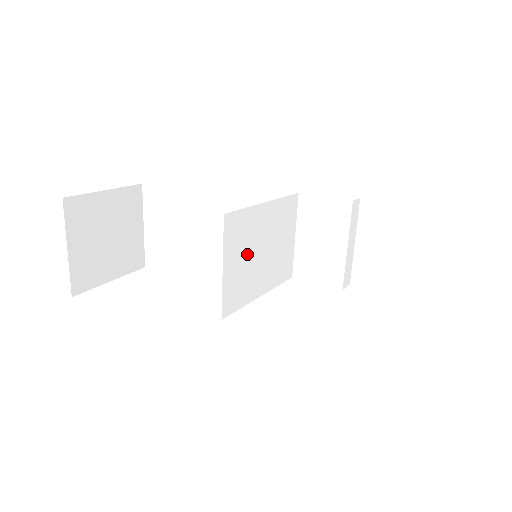
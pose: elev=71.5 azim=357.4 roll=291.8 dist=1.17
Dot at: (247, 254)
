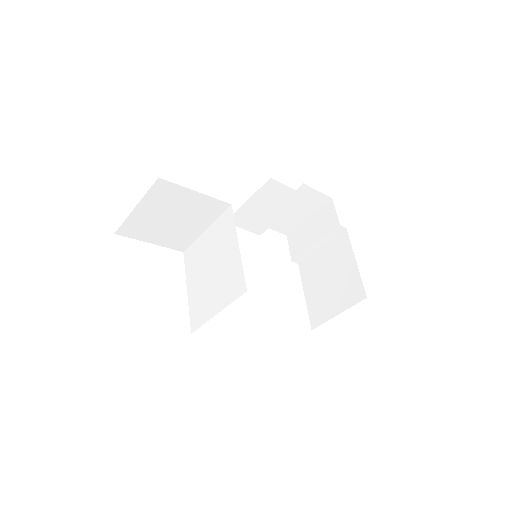
Dot at: occluded
